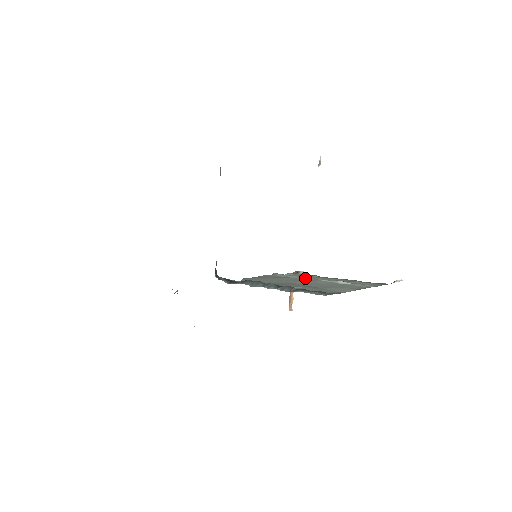
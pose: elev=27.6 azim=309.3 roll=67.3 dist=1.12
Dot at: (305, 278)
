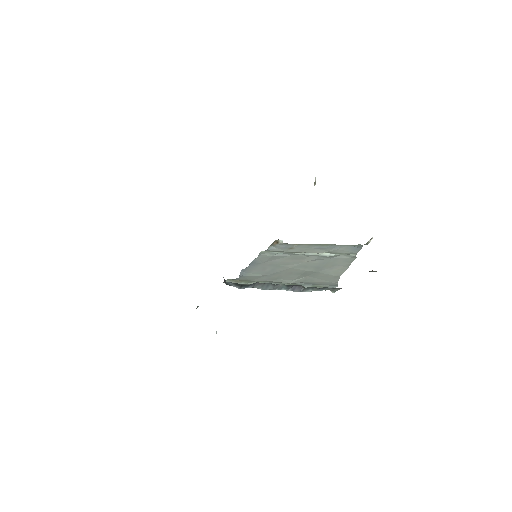
Dot at: (293, 255)
